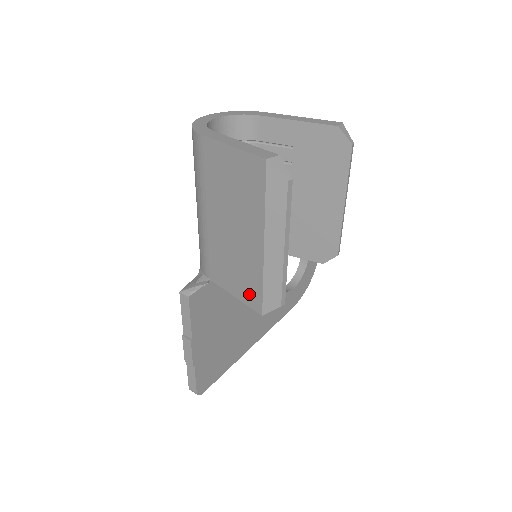
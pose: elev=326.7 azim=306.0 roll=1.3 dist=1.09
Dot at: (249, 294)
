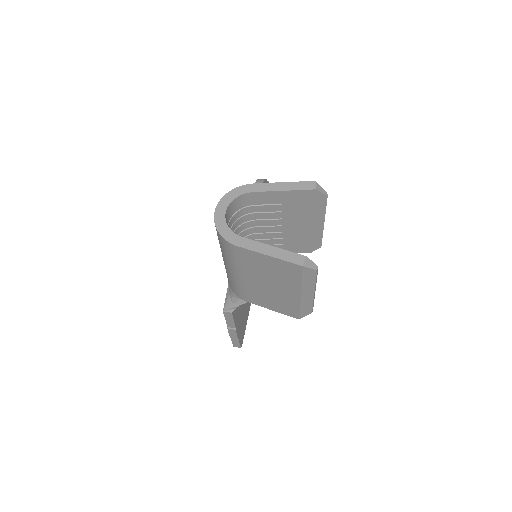
Dot at: (287, 311)
